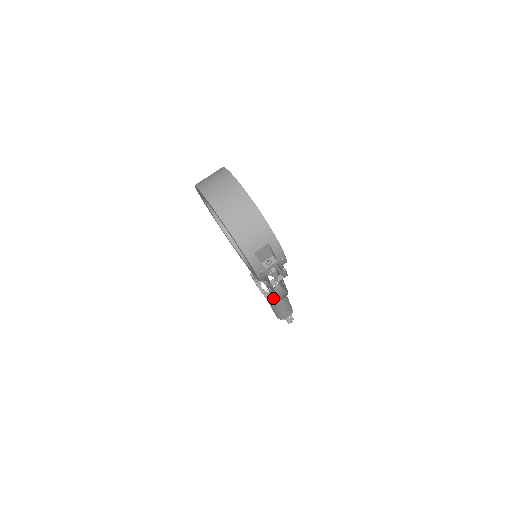
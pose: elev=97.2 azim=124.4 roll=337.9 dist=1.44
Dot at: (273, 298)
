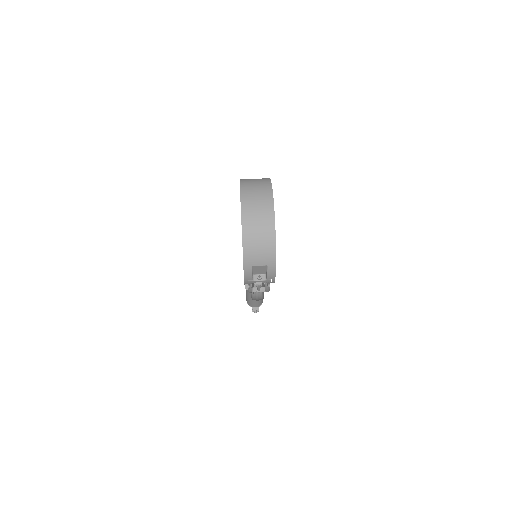
Dot at: occluded
